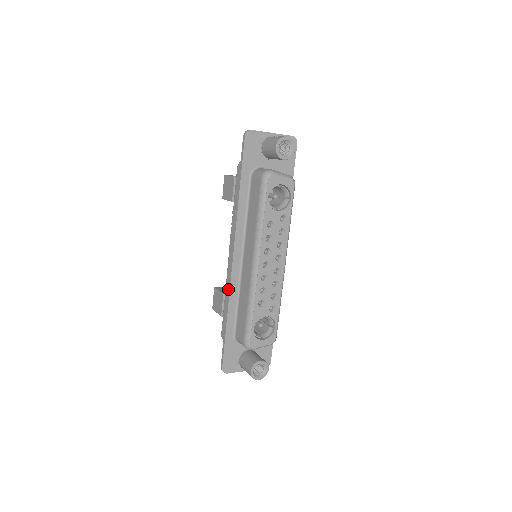
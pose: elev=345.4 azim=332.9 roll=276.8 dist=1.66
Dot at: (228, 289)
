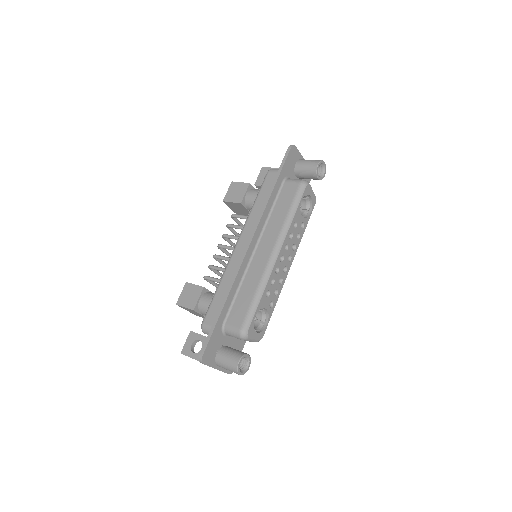
Dot at: (235, 273)
